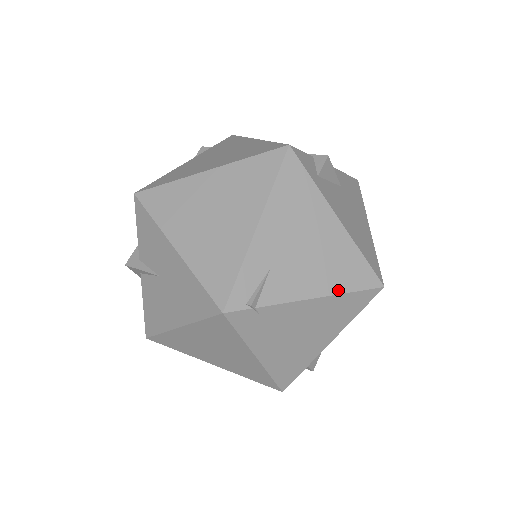
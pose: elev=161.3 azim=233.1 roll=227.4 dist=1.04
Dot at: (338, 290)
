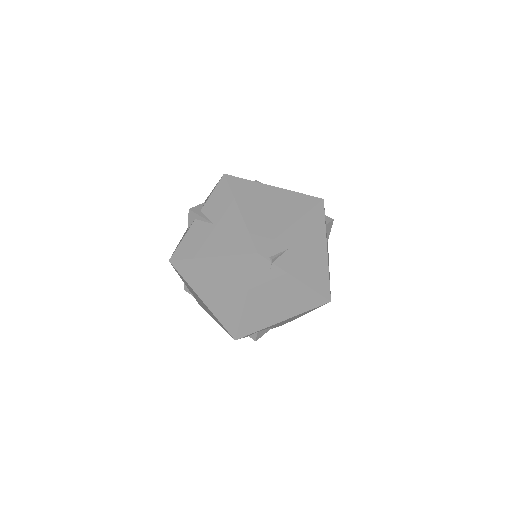
Dot at: (311, 285)
